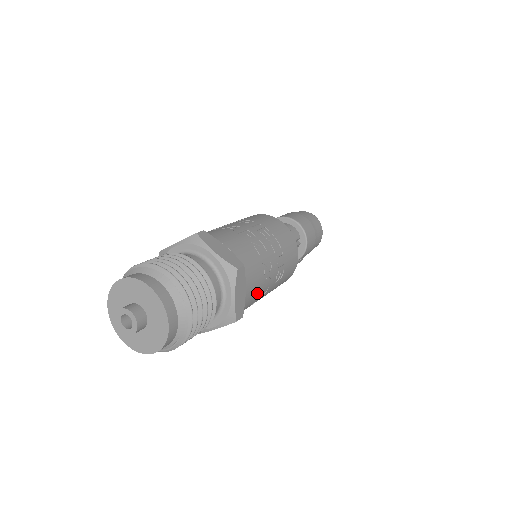
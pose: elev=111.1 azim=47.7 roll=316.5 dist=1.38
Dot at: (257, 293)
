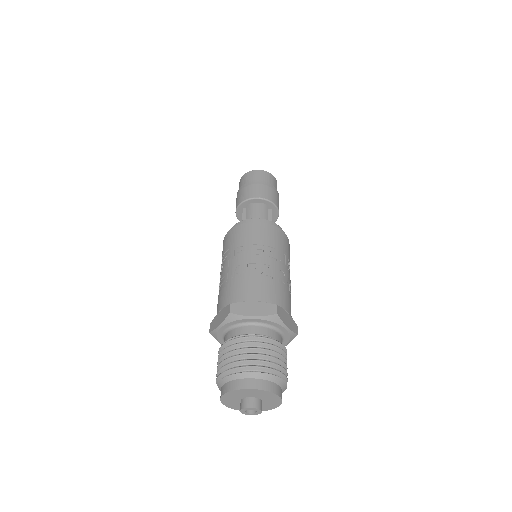
Dot at: (290, 299)
